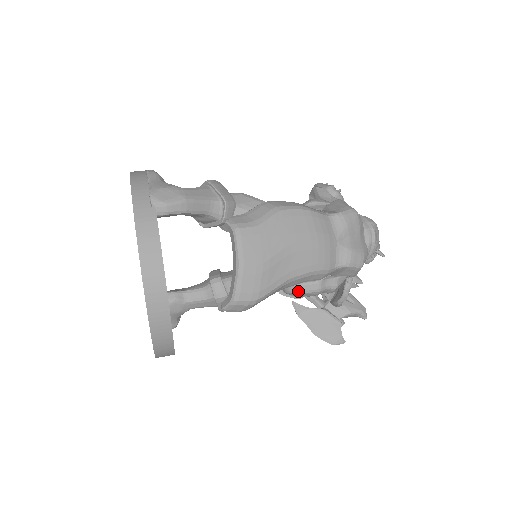
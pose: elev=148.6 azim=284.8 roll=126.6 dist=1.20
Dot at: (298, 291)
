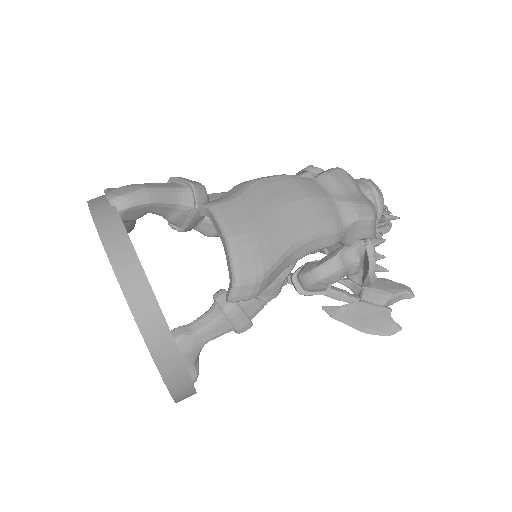
Dot at: (318, 277)
